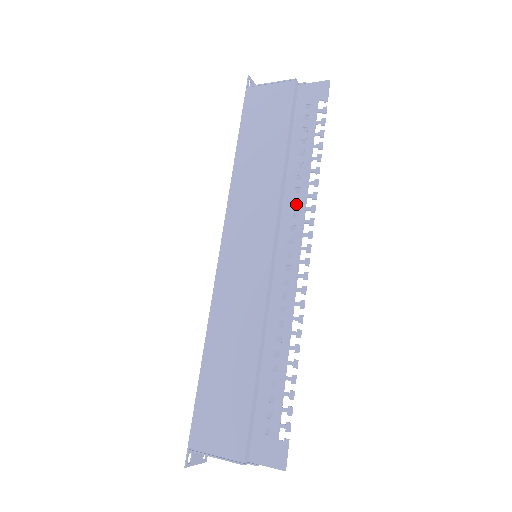
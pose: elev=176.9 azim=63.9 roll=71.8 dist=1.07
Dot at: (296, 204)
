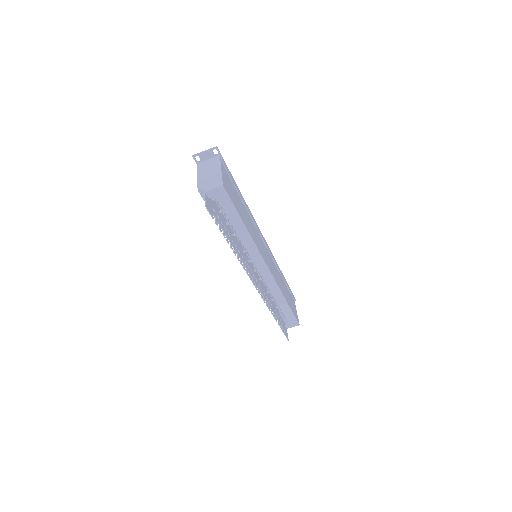
Dot at: (250, 249)
